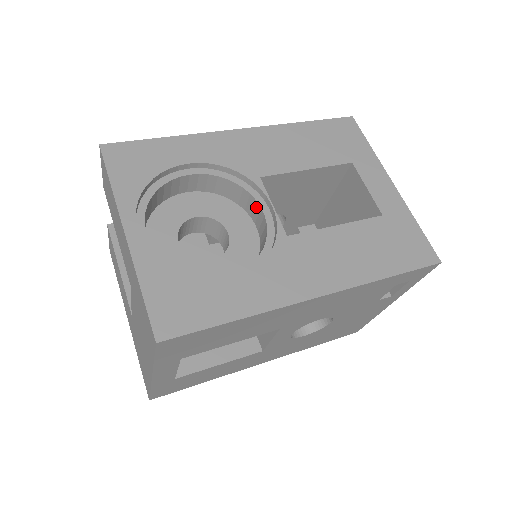
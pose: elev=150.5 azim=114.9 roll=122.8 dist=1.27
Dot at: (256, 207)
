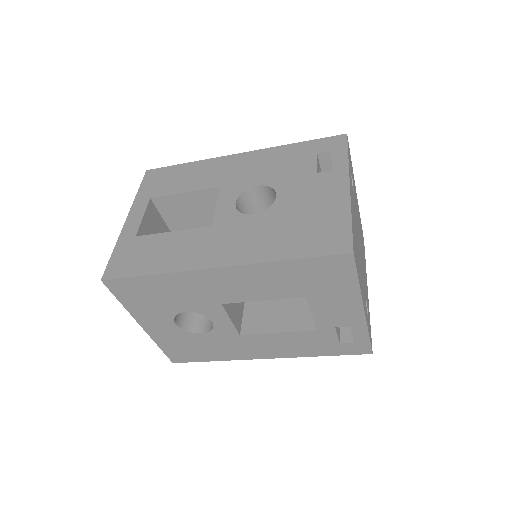
Dot at: occluded
